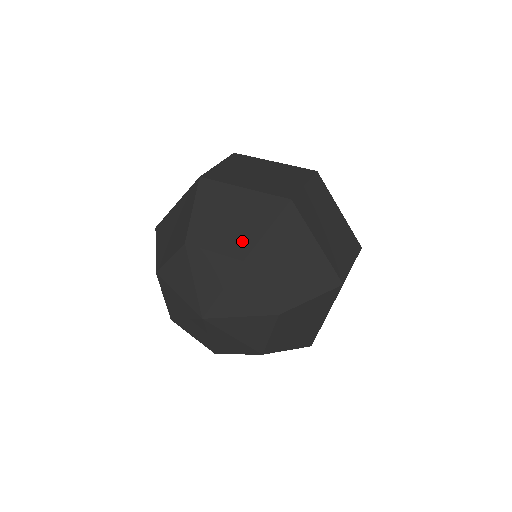
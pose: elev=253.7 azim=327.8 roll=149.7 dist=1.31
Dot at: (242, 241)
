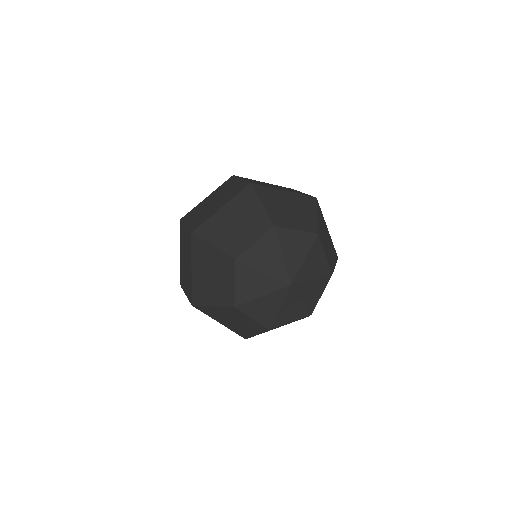
Dot at: (309, 222)
